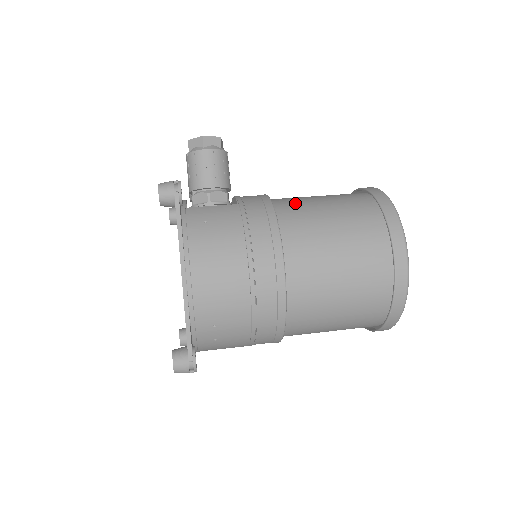
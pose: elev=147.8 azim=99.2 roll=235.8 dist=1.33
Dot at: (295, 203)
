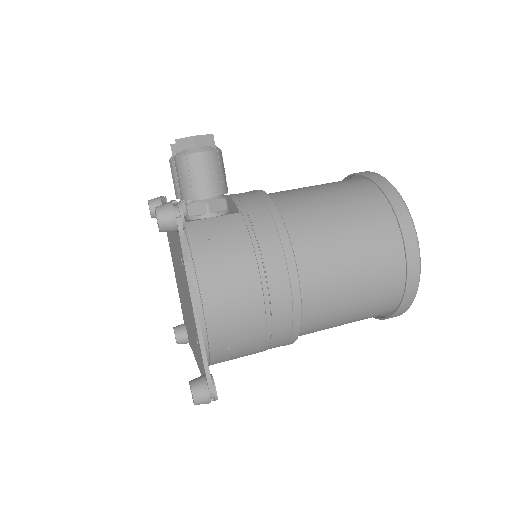
Dot at: (300, 203)
